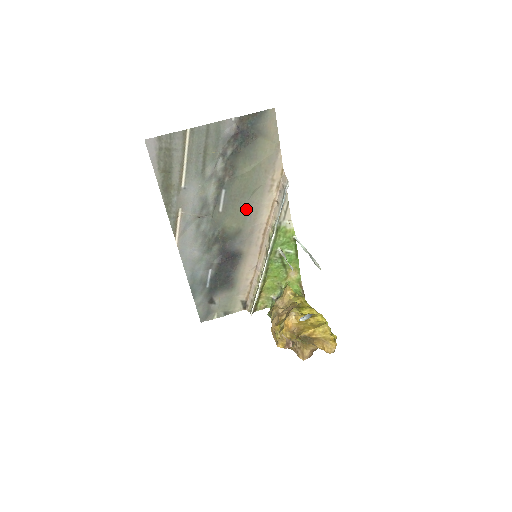
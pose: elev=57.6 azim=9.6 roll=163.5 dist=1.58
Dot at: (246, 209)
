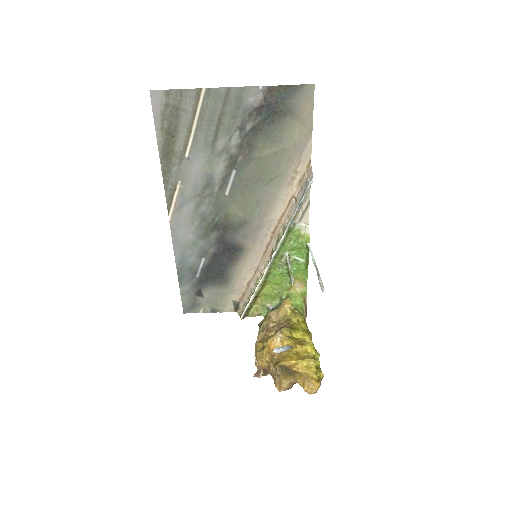
Dot at: (257, 199)
